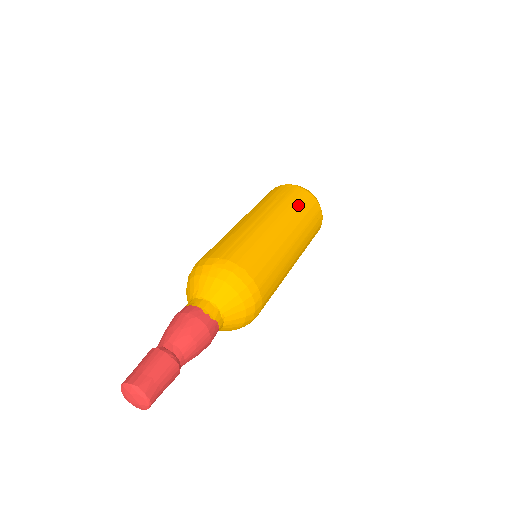
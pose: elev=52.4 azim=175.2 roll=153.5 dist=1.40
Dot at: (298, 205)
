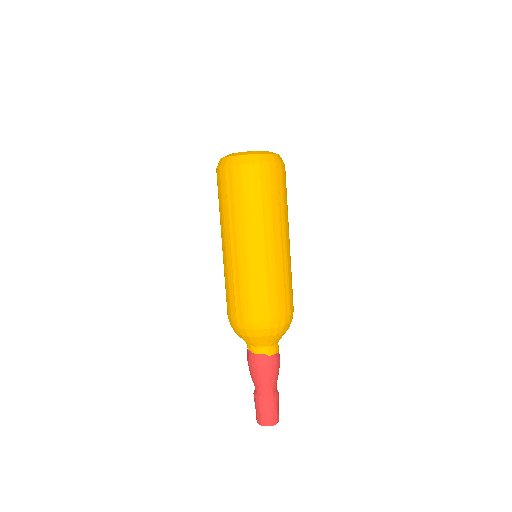
Dot at: occluded
